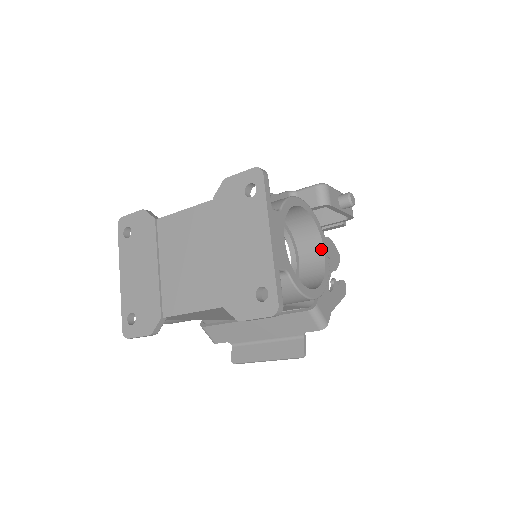
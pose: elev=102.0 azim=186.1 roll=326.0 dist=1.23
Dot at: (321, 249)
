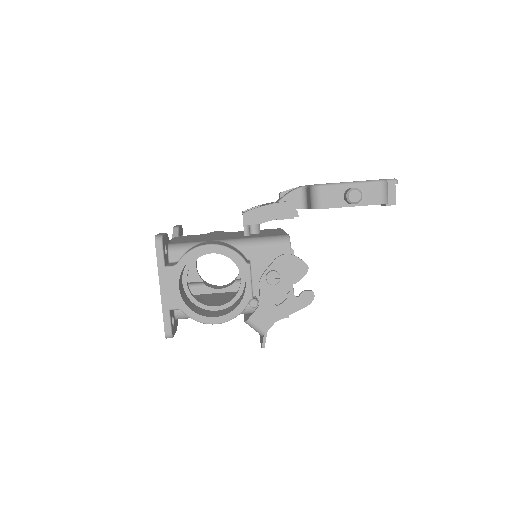
Dot at: (245, 279)
